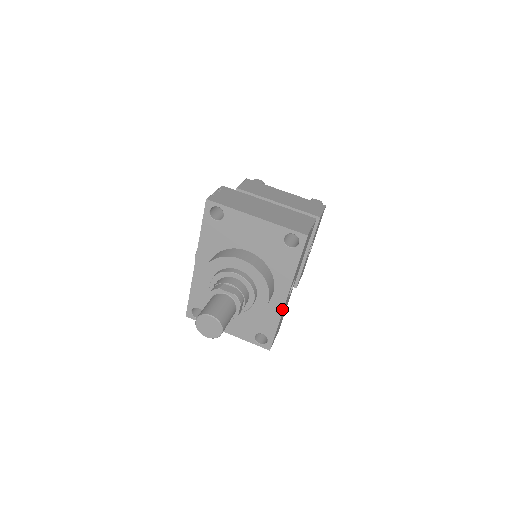
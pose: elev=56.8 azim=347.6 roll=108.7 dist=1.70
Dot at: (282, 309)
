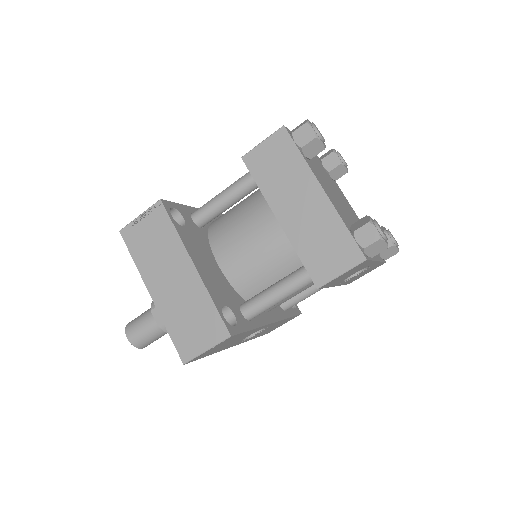
Dot at: occluded
